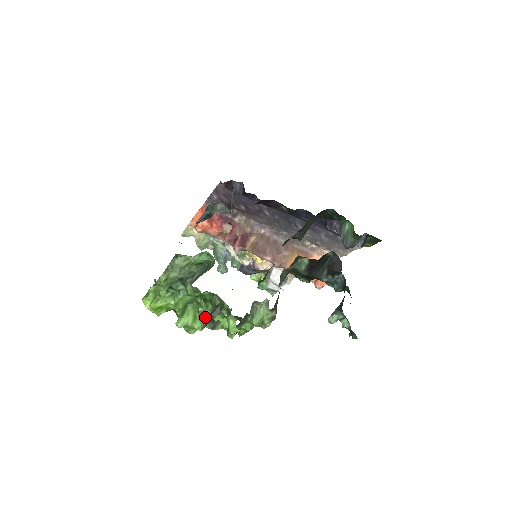
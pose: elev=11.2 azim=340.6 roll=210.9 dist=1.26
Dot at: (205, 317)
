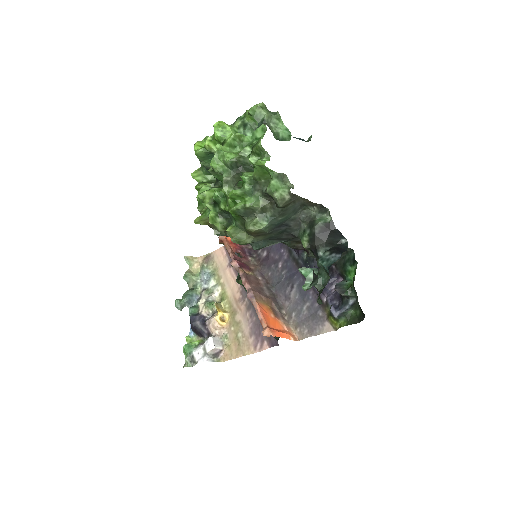
Dot at: (242, 157)
